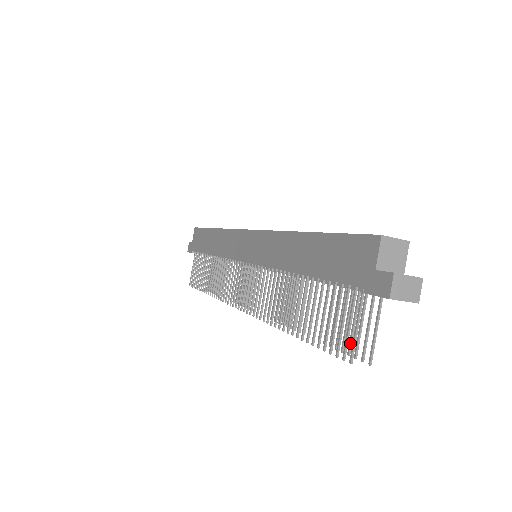
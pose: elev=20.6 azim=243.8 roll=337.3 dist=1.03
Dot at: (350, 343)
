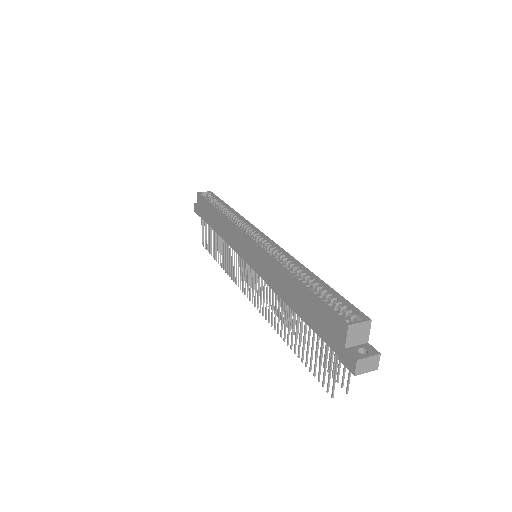
Dot at: (333, 371)
